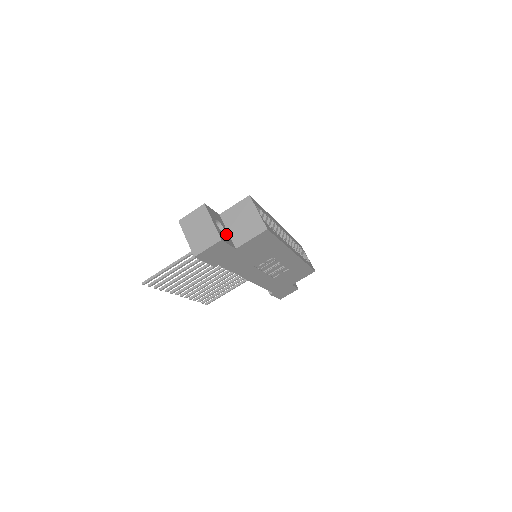
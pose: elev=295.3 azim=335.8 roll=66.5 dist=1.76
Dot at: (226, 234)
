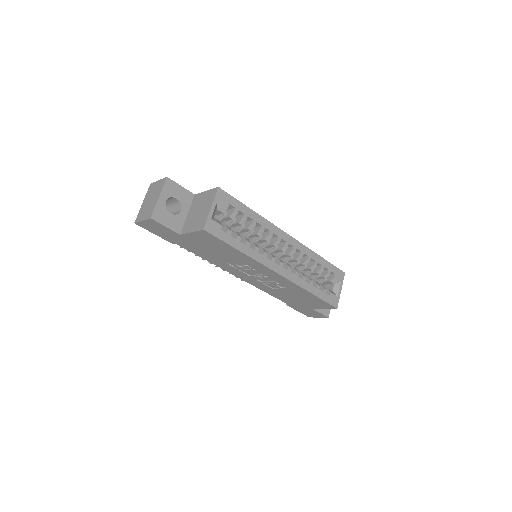
Dot at: (178, 216)
